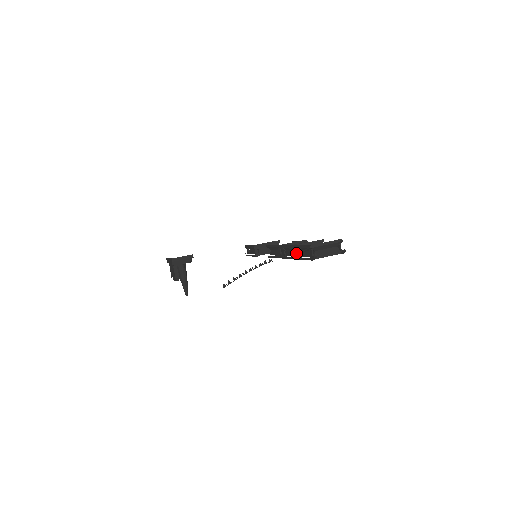
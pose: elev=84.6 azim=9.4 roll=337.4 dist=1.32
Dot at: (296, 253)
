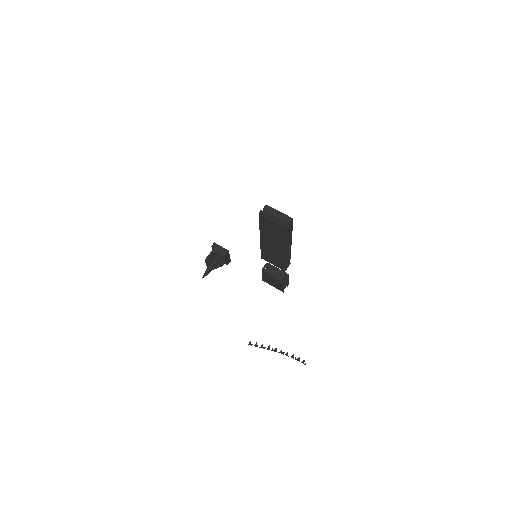
Dot at: occluded
